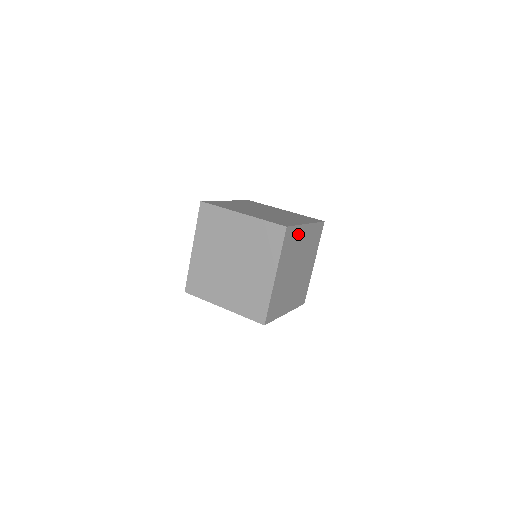
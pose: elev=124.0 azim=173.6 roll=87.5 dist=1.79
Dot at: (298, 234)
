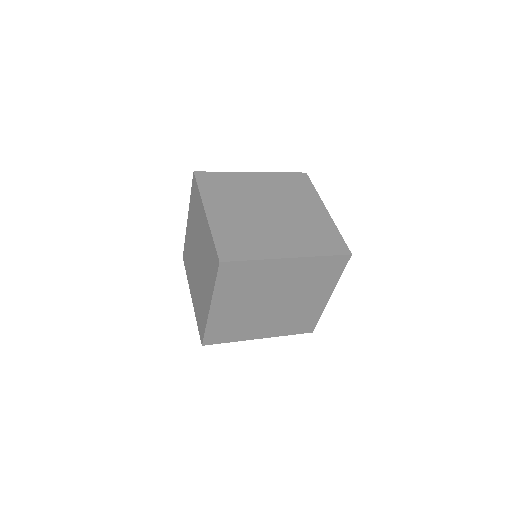
Dot at: (262, 268)
